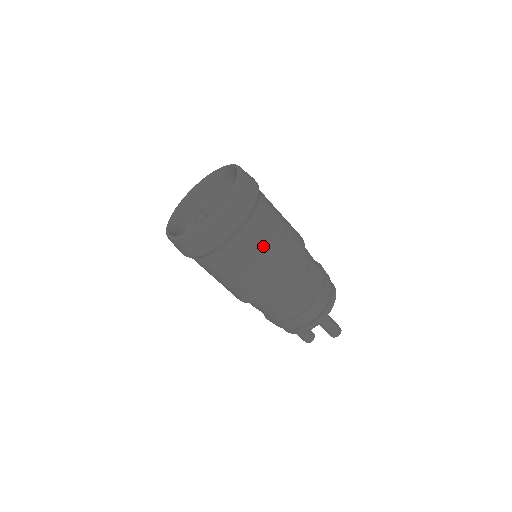
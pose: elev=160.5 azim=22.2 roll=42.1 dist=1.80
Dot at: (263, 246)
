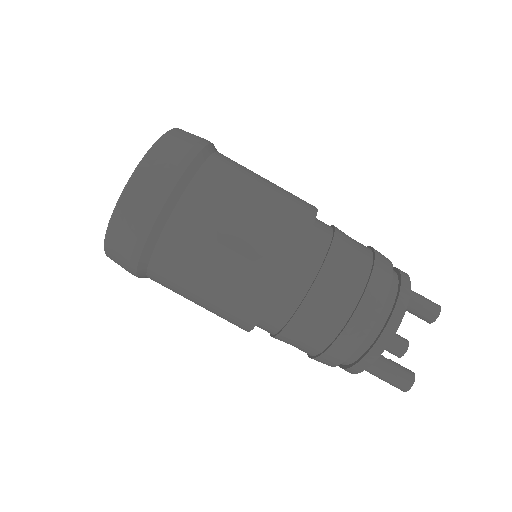
Dot at: (186, 294)
